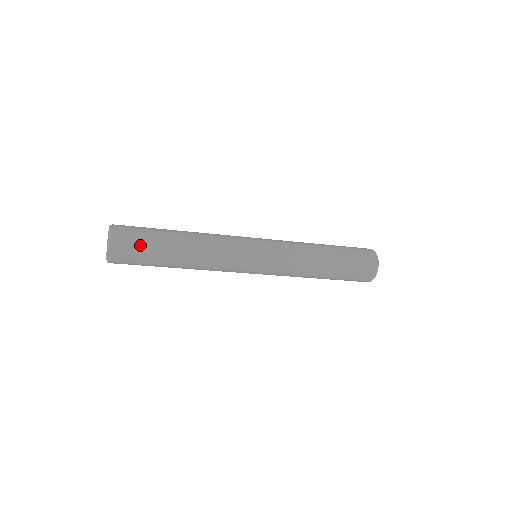
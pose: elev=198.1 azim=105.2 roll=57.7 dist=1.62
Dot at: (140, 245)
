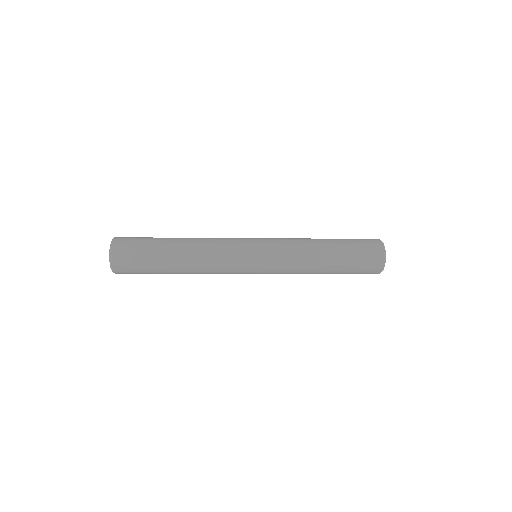
Dot at: (139, 263)
